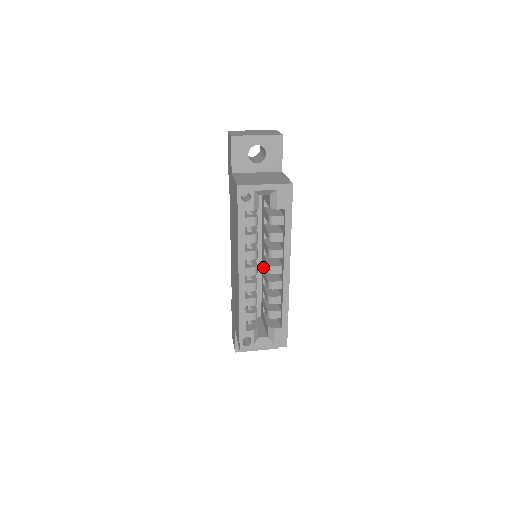
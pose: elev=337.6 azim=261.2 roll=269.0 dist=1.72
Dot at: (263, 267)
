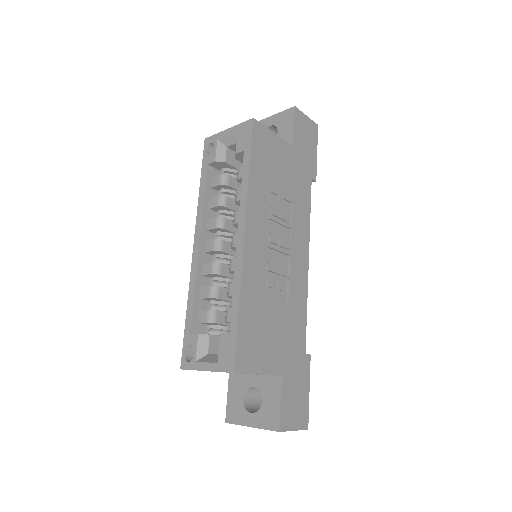
Dot at: occluded
